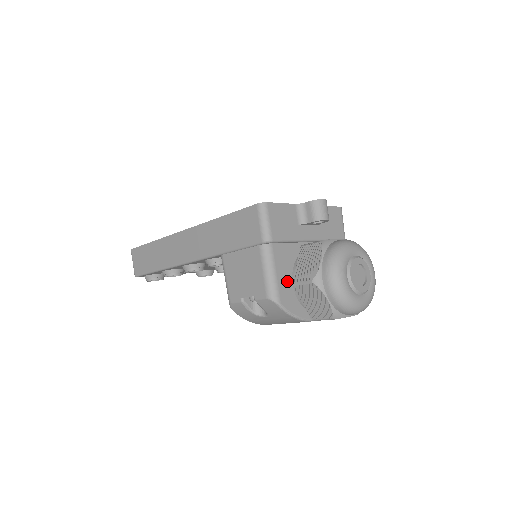
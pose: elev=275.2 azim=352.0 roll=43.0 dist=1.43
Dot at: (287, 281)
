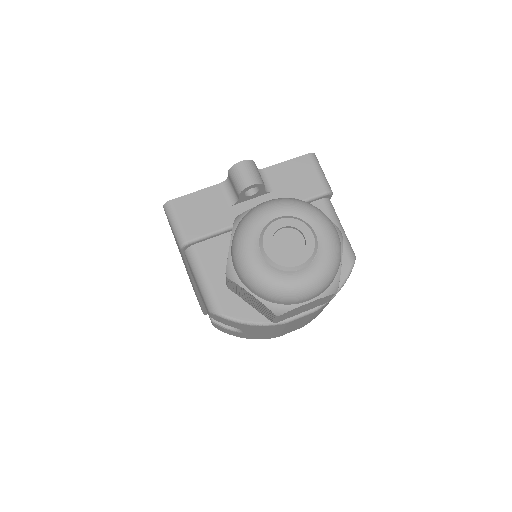
Dot at: occluded
